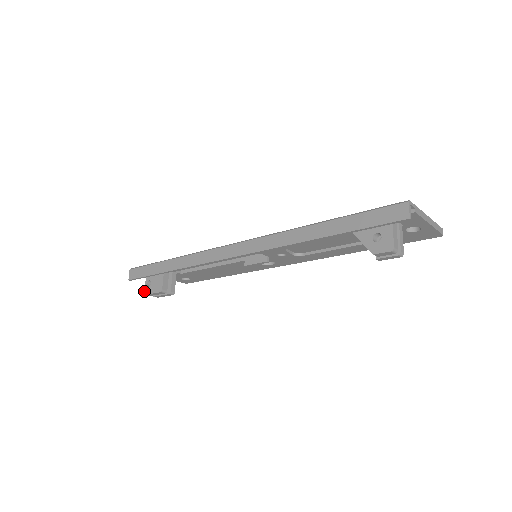
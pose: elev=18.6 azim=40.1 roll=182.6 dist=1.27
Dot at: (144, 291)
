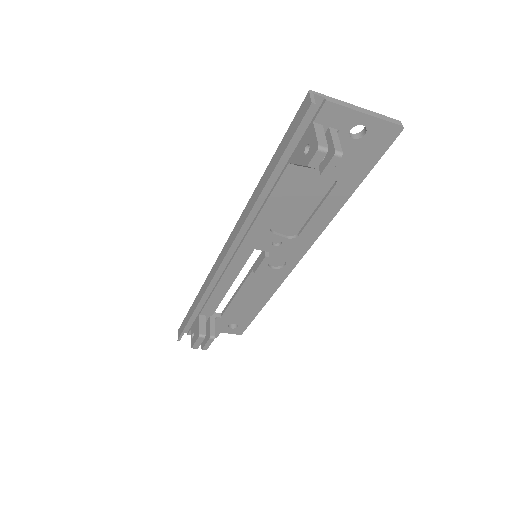
Dot at: occluded
